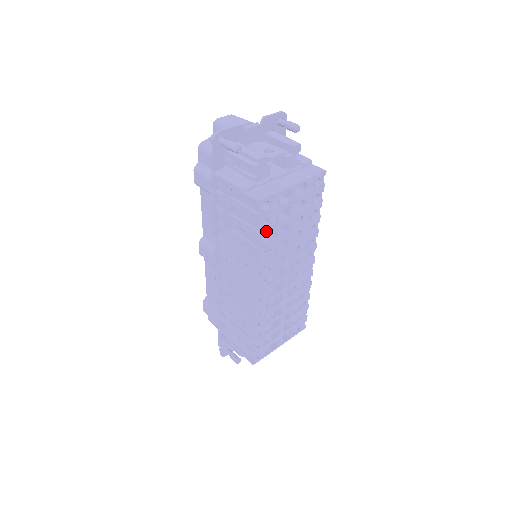
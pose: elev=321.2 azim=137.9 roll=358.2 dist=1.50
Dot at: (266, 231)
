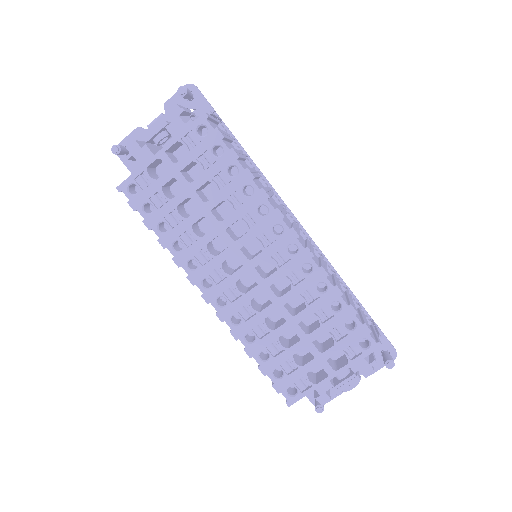
Dot at: (157, 217)
